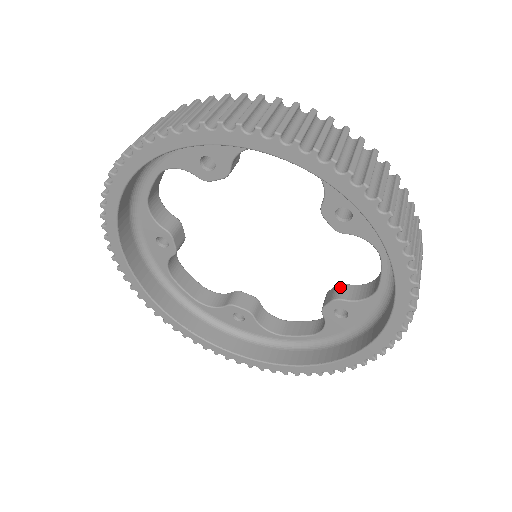
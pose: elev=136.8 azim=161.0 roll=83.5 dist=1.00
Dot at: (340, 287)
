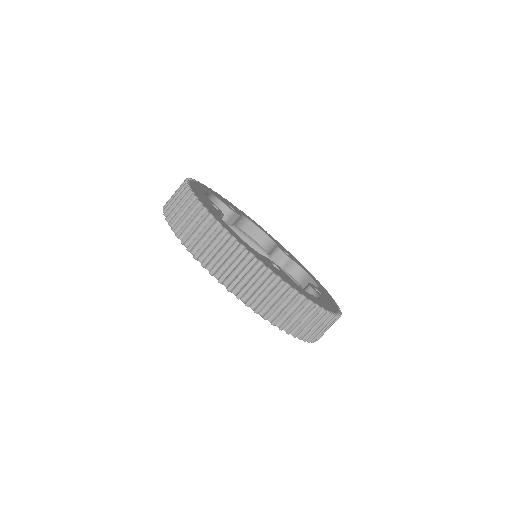
Dot at: (287, 260)
